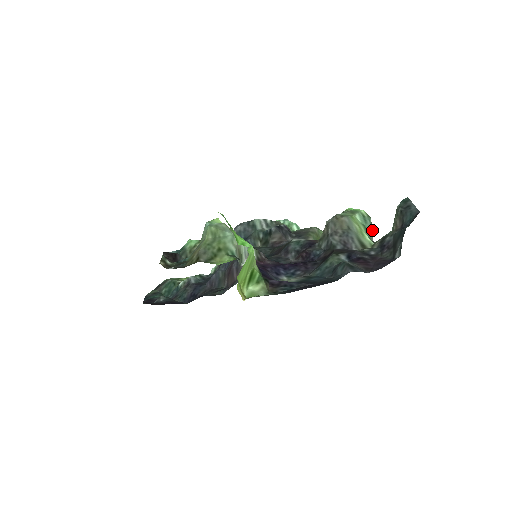
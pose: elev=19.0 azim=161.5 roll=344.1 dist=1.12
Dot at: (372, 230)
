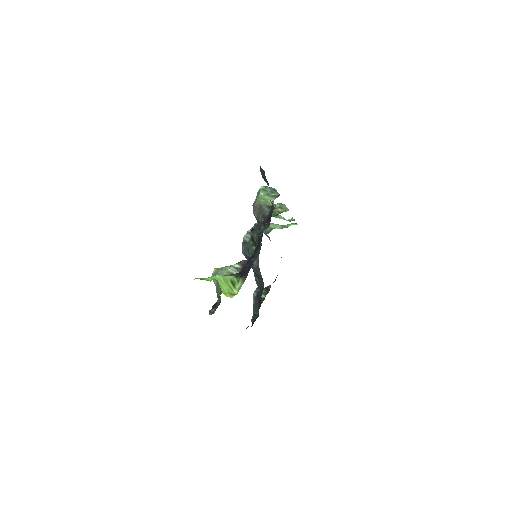
Dot at: (274, 190)
